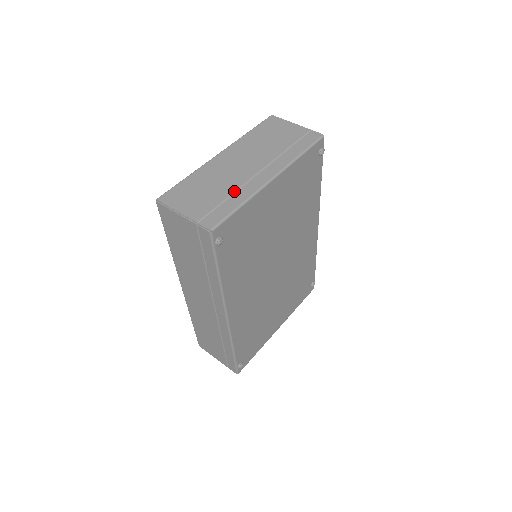
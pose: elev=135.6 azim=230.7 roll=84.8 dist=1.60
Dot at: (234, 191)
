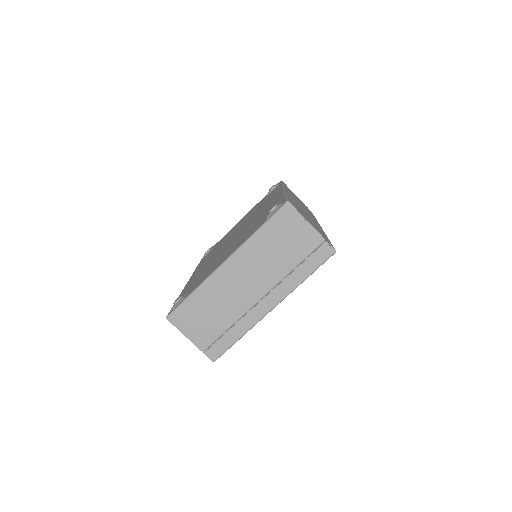
Dot at: (236, 321)
